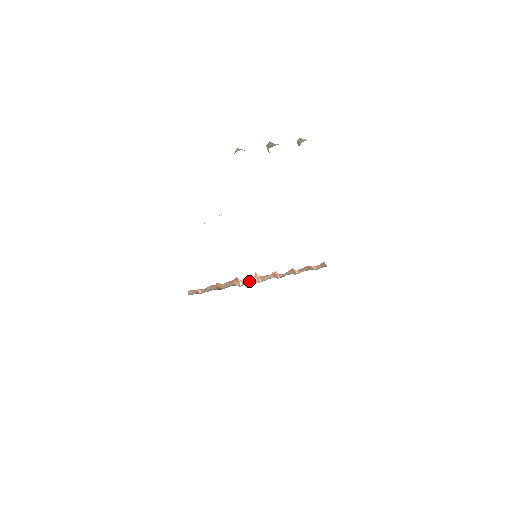
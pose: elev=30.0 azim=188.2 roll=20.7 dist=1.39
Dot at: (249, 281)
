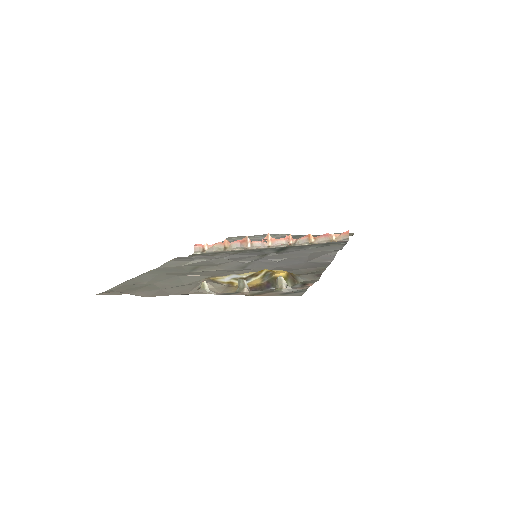
Dot at: (258, 244)
